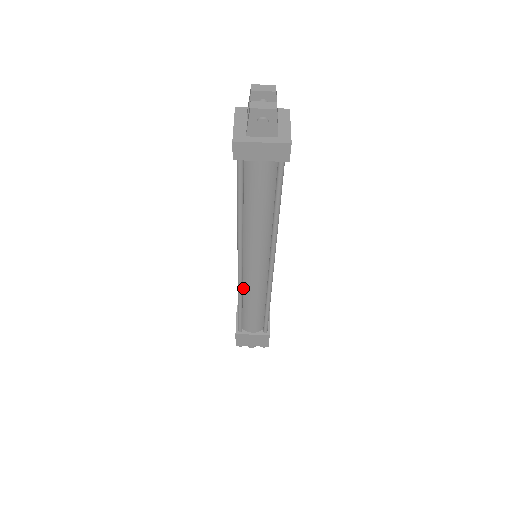
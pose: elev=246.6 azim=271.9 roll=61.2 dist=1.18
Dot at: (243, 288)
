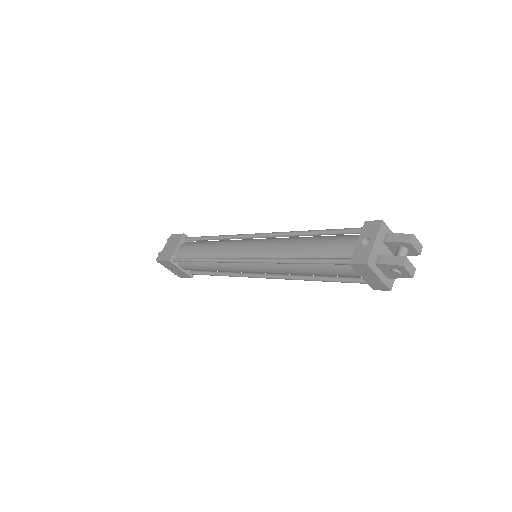
Dot at: occluded
